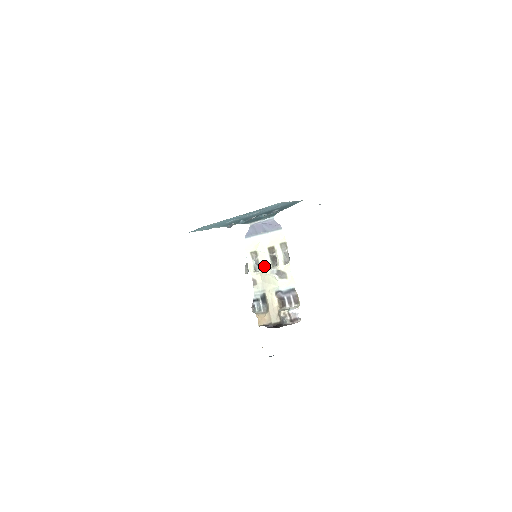
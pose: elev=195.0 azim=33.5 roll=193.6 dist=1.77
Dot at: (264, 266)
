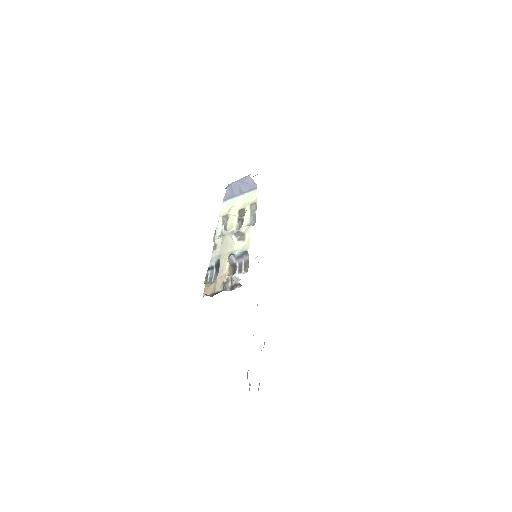
Dot at: (229, 229)
